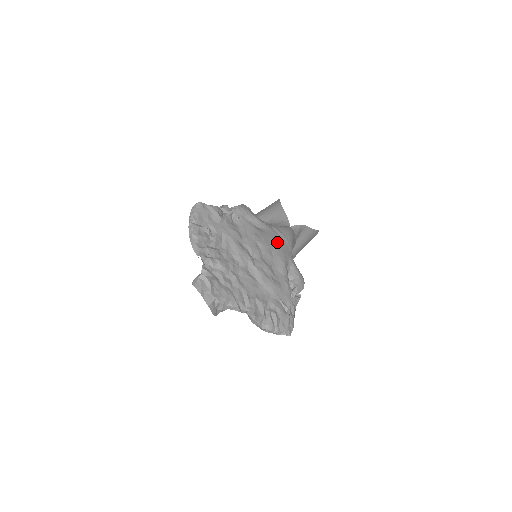
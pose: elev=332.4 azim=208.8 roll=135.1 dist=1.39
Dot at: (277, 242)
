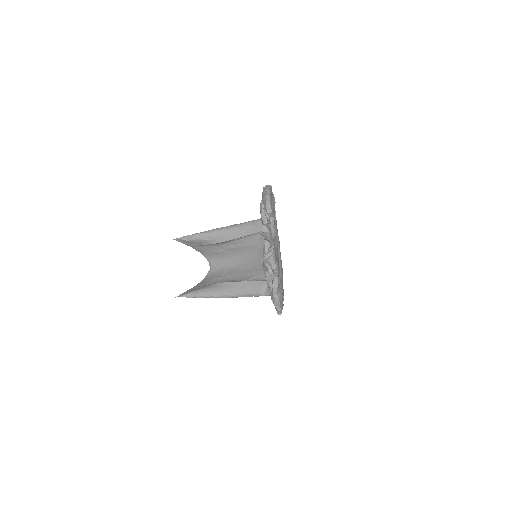
Dot at: occluded
